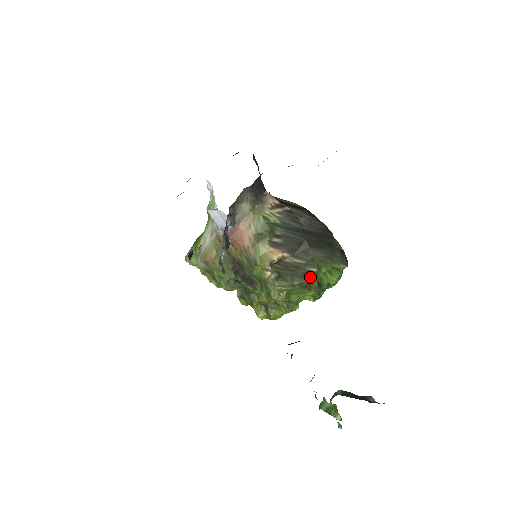
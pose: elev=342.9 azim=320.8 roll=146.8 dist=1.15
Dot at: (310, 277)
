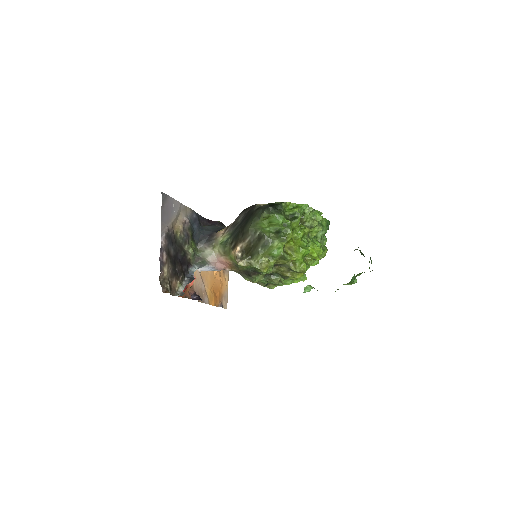
Dot at: (262, 238)
